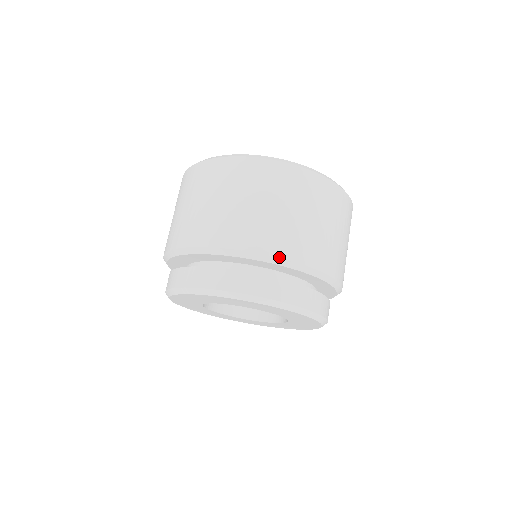
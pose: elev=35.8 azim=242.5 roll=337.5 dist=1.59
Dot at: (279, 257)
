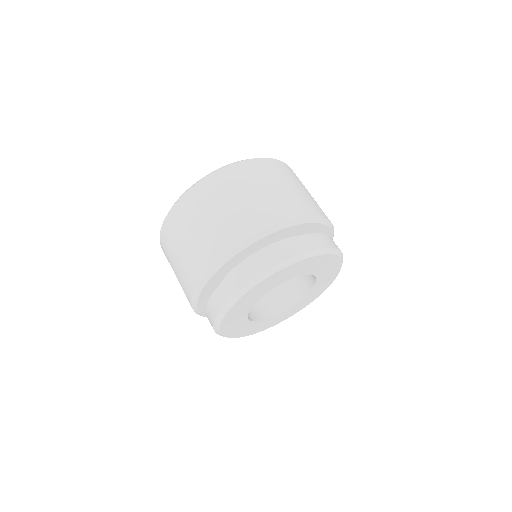
Dot at: (320, 216)
